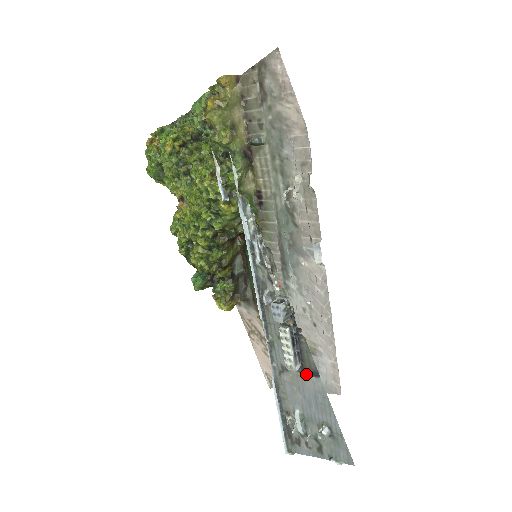
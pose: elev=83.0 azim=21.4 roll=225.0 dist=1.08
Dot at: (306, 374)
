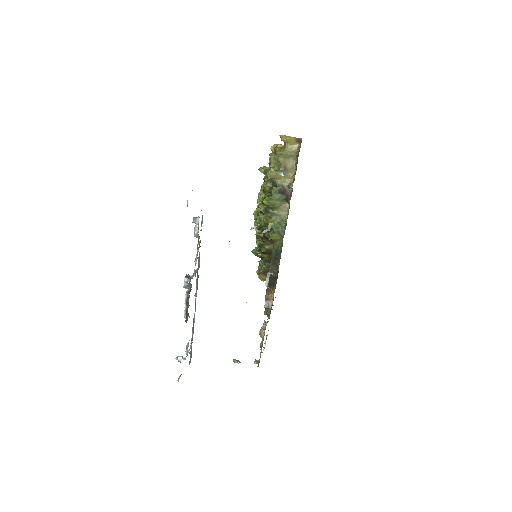
Dot at: occluded
